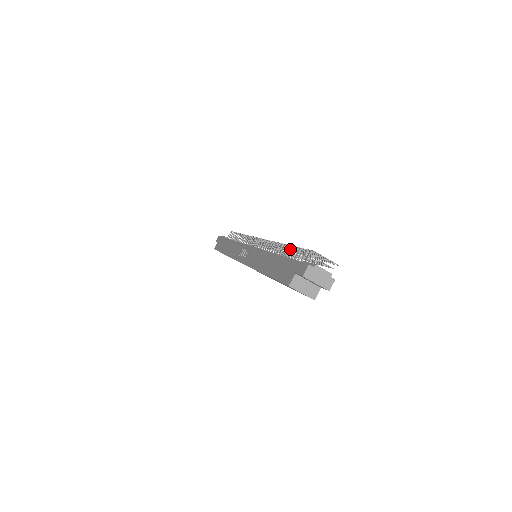
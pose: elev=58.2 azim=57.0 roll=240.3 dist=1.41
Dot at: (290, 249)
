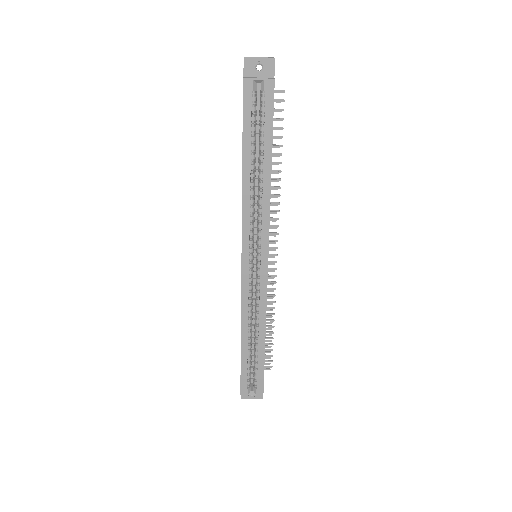
Dot at: occluded
